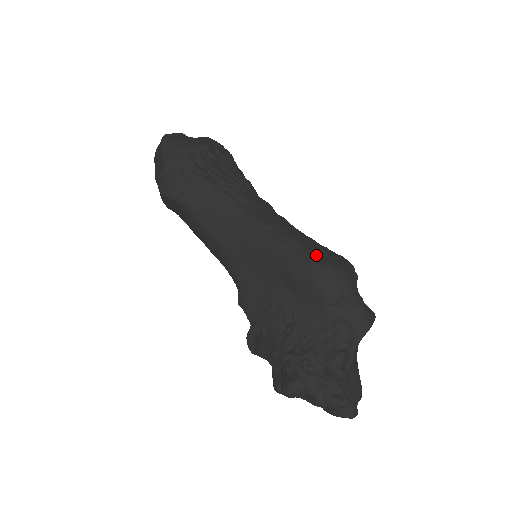
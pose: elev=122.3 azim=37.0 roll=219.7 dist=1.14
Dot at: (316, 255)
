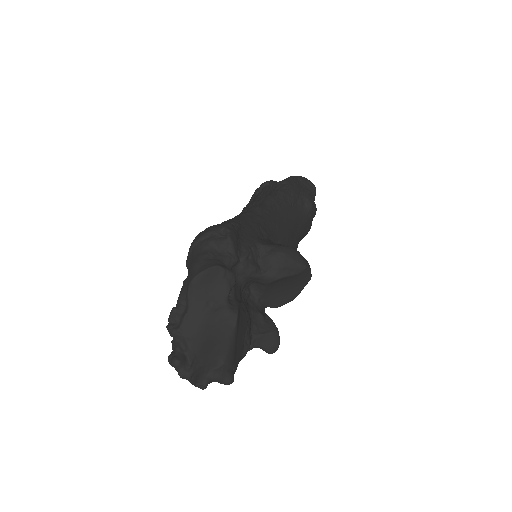
Dot at: occluded
